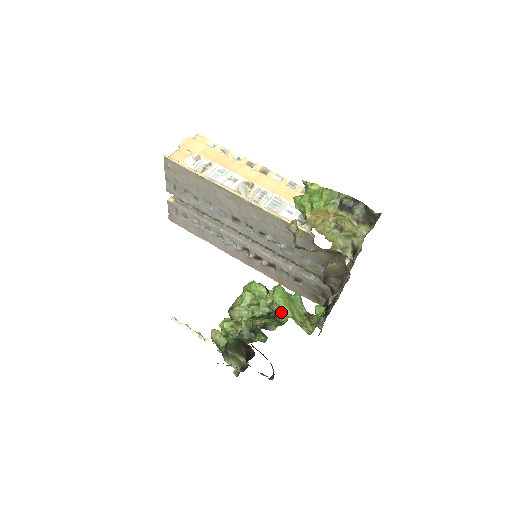
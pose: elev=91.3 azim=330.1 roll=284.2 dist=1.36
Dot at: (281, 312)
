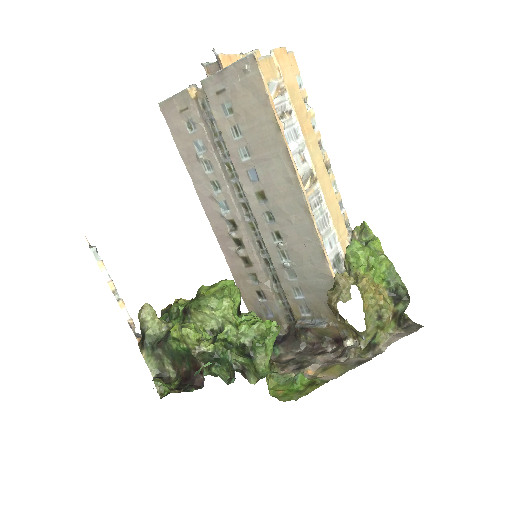
Dot at: (263, 357)
